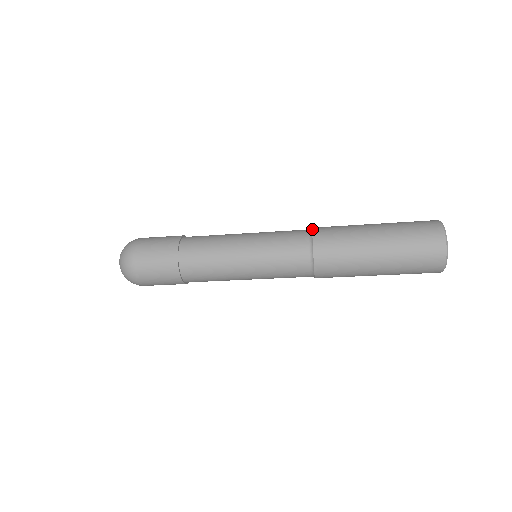
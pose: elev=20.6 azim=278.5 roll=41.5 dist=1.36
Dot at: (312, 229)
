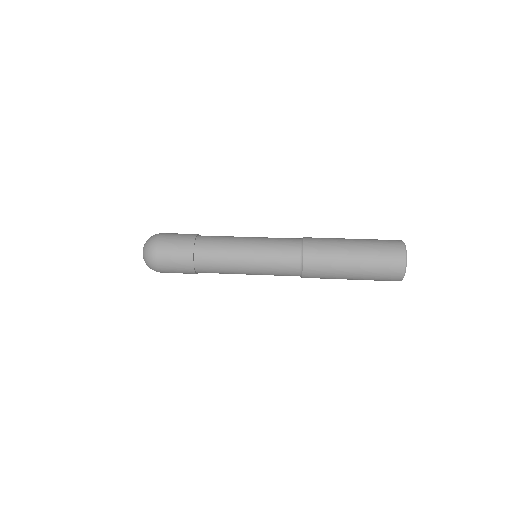
Dot at: (303, 256)
